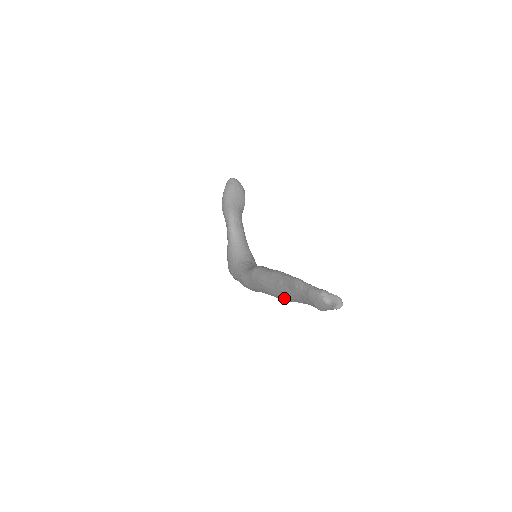
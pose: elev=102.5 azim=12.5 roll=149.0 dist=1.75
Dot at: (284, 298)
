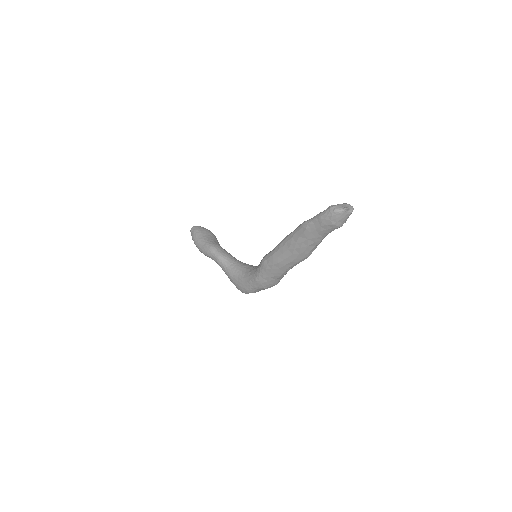
Dot at: (304, 253)
